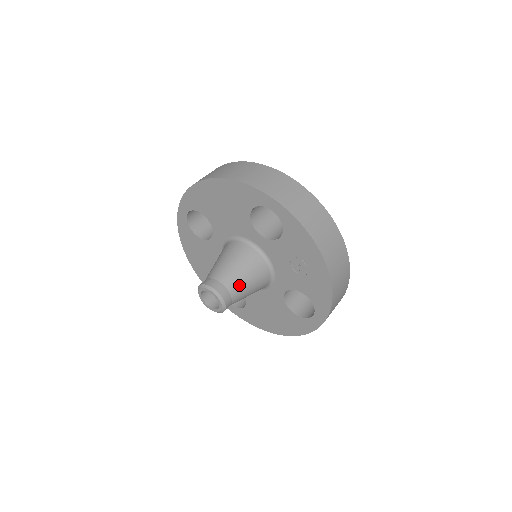
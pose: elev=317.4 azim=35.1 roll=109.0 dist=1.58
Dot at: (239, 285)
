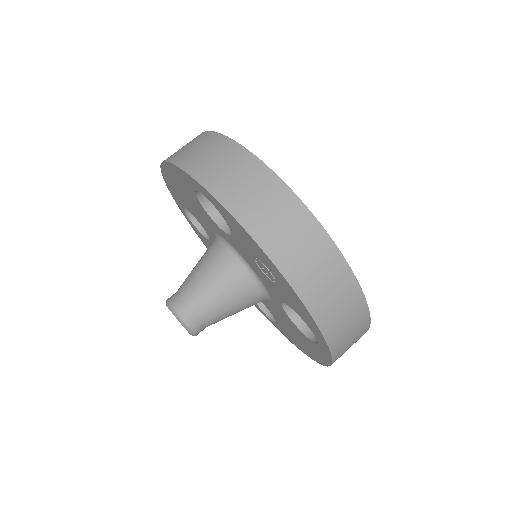
Dot at: (205, 300)
